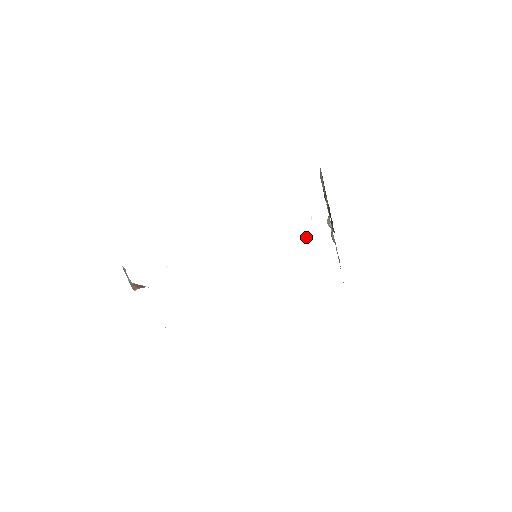
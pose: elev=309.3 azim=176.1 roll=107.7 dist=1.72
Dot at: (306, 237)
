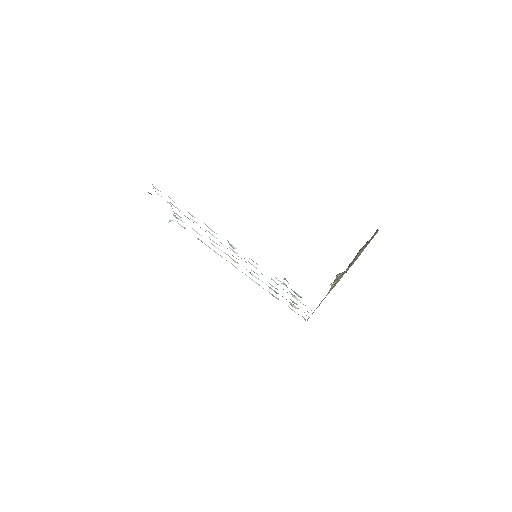
Dot at: occluded
